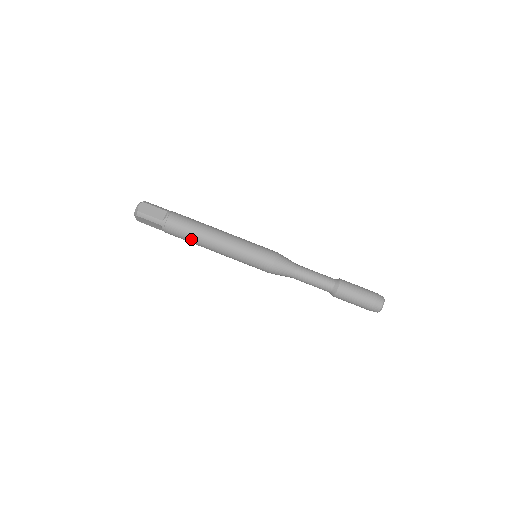
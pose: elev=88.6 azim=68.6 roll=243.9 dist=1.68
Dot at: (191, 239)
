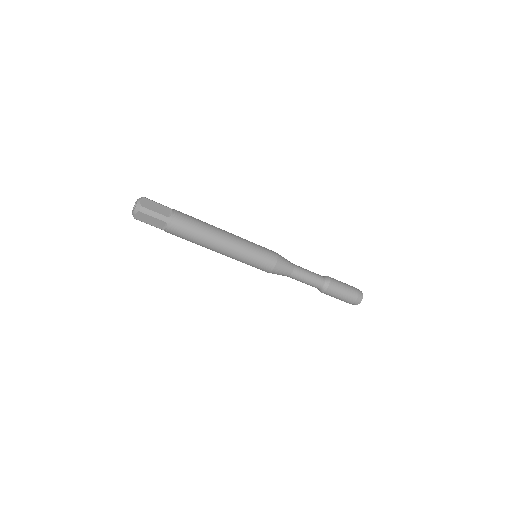
Dot at: occluded
